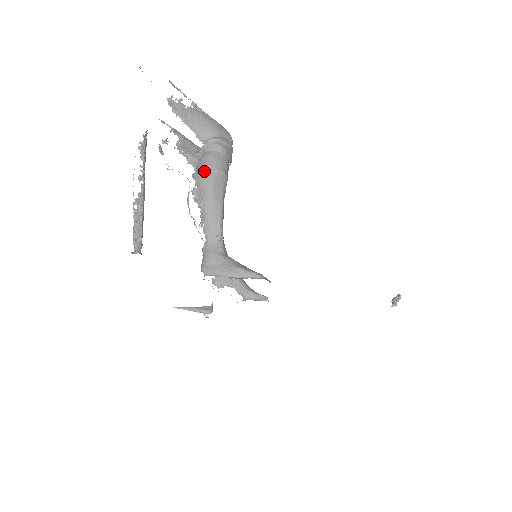
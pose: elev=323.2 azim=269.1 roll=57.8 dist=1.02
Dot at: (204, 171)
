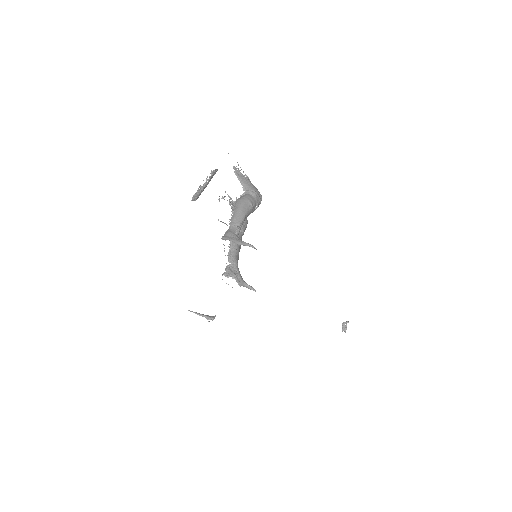
Dot at: (241, 199)
